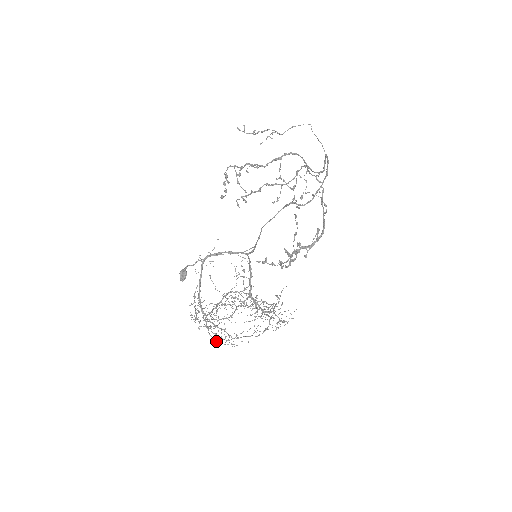
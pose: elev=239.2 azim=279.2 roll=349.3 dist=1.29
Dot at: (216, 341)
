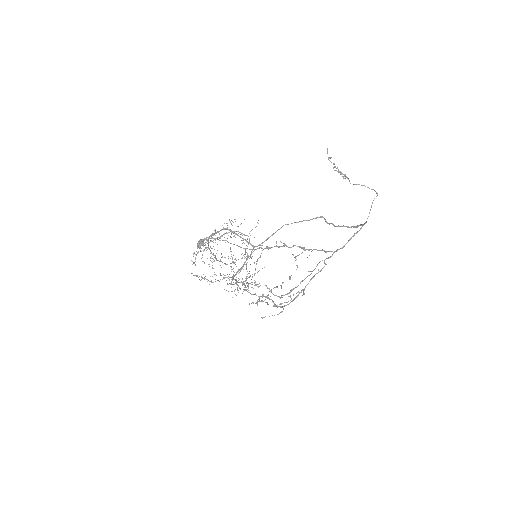
Dot at: occluded
